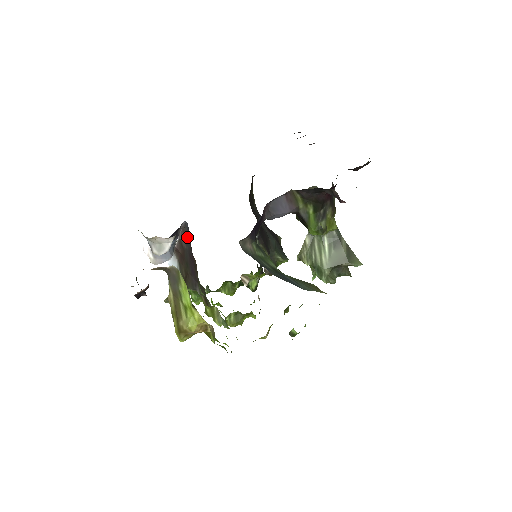
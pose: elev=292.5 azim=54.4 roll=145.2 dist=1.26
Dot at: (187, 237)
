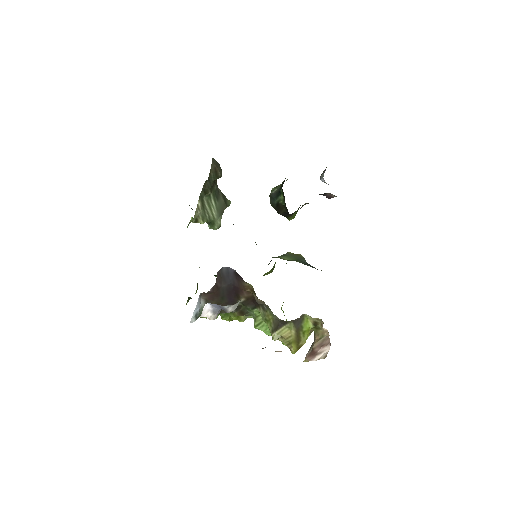
Dot at: (225, 278)
